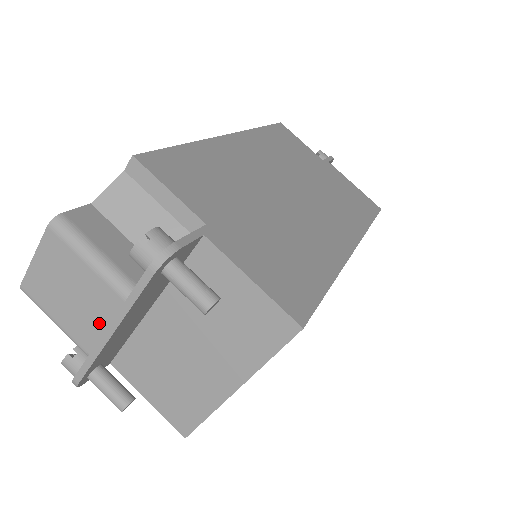
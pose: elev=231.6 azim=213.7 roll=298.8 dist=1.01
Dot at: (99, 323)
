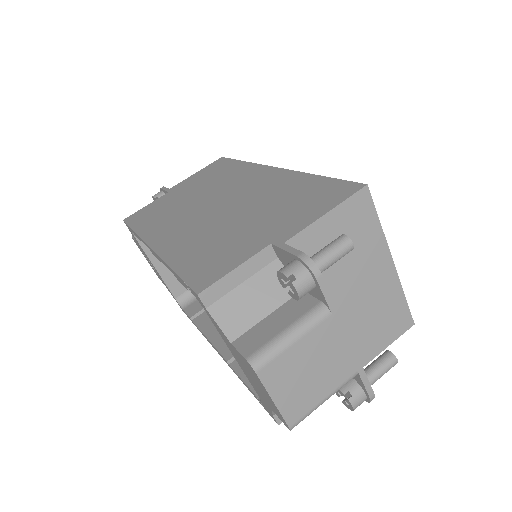
Dot at: (339, 349)
